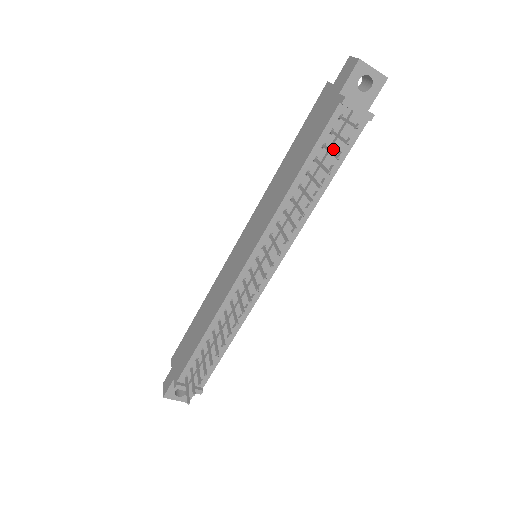
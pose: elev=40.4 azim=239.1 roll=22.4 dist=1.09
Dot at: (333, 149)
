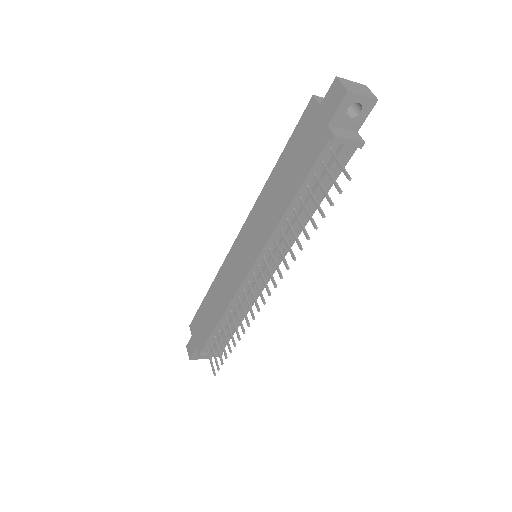
Dot at: (324, 178)
